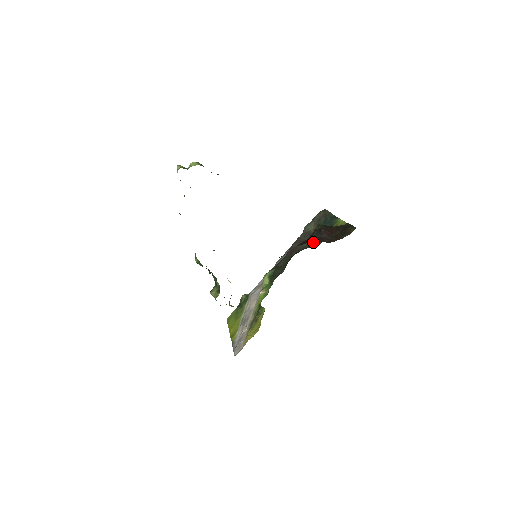
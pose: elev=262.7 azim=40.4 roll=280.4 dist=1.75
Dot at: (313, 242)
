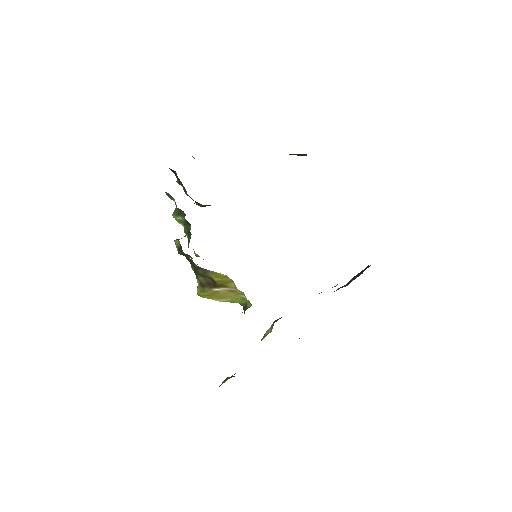
Dot at: occluded
